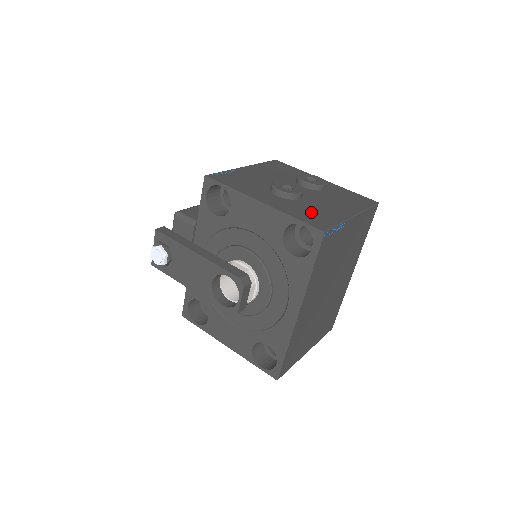
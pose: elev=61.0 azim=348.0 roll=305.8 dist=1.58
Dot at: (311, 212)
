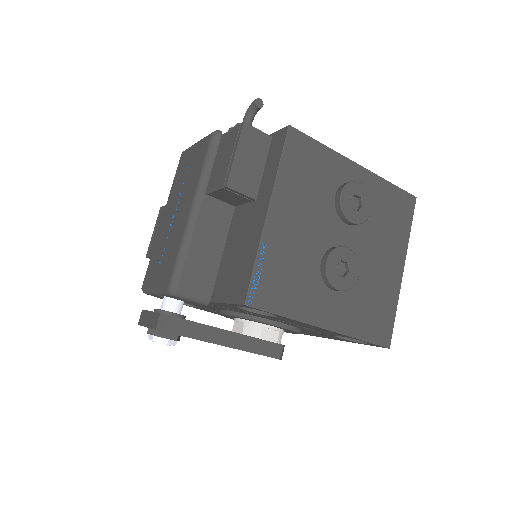
Dot at: (371, 307)
